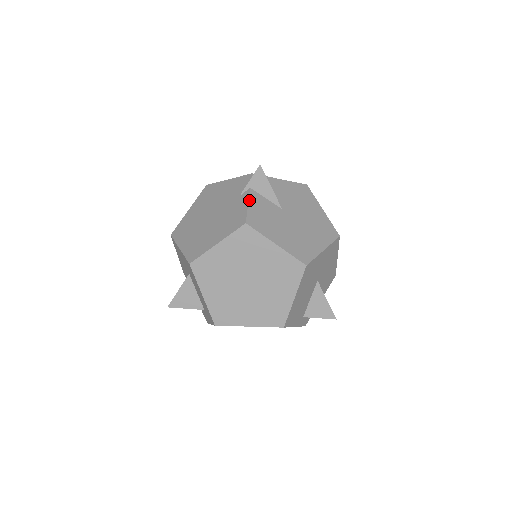
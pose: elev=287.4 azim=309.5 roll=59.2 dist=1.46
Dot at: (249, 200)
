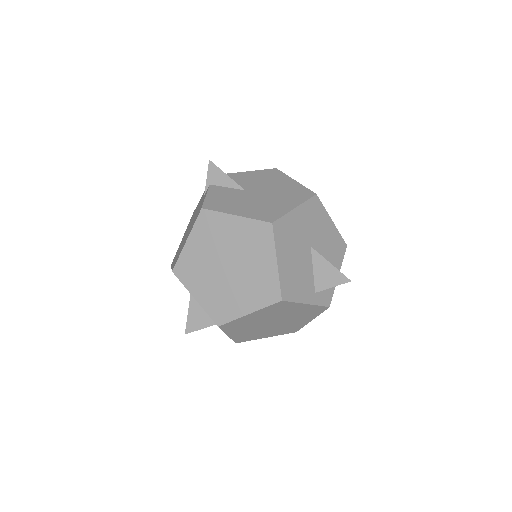
Dot at: (207, 192)
